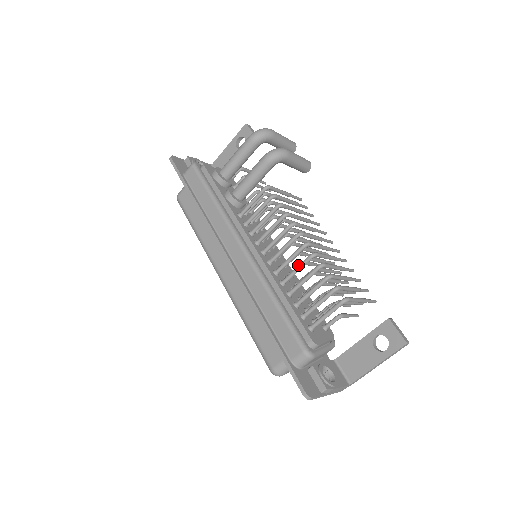
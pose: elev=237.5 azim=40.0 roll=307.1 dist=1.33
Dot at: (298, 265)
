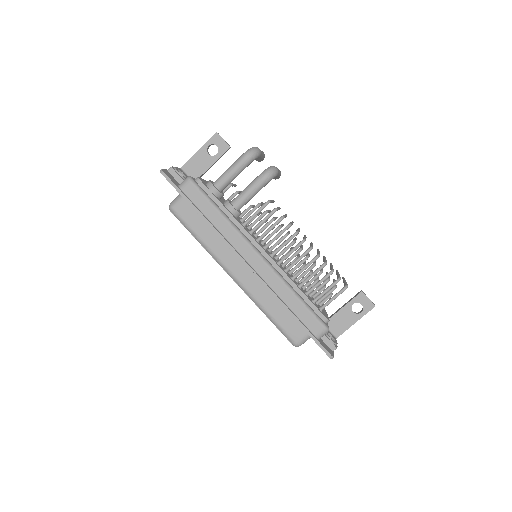
Dot at: (306, 265)
